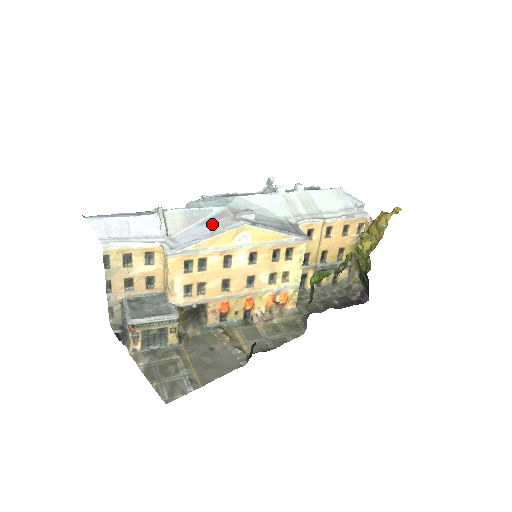
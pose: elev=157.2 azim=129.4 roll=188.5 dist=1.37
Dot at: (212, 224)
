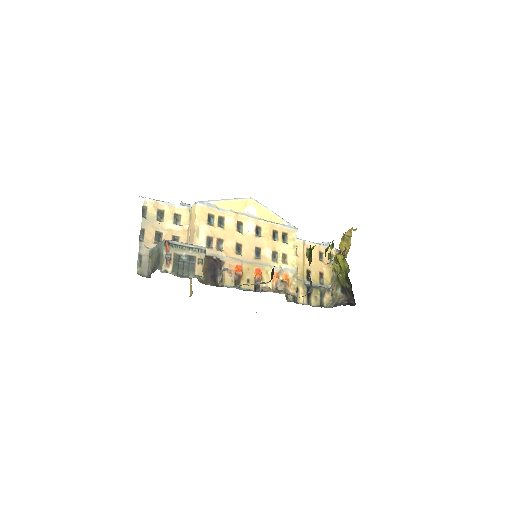
Dot at: occluded
